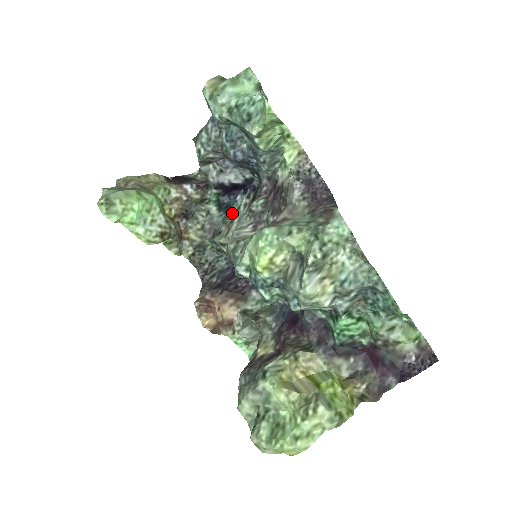
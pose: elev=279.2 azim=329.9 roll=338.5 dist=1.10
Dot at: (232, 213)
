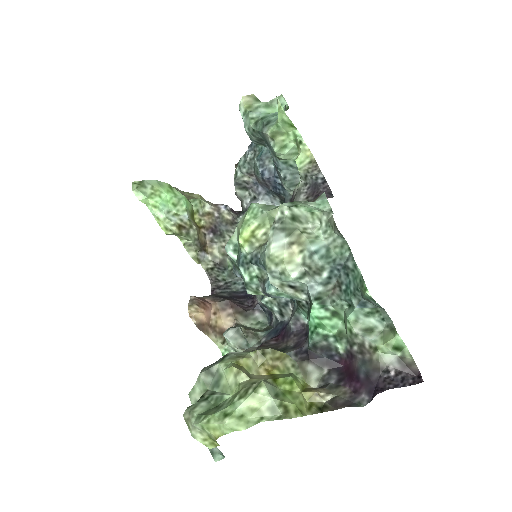
Dot at: occluded
